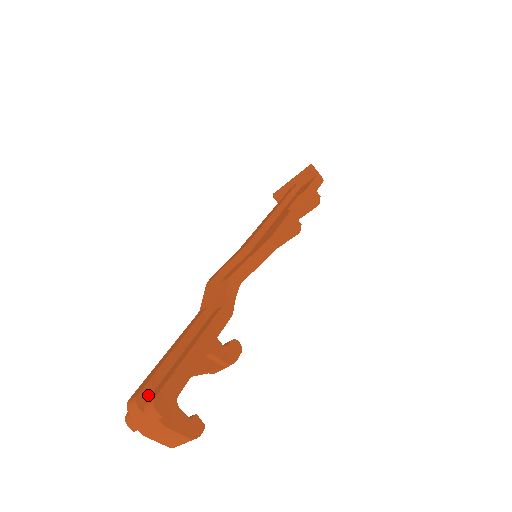
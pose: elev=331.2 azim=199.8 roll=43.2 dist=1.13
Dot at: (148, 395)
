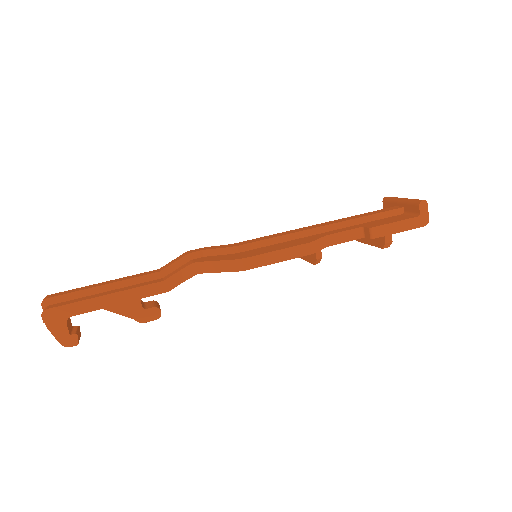
Dot at: (54, 302)
